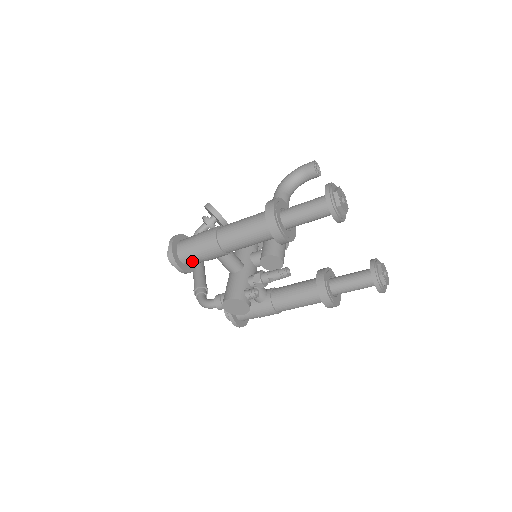
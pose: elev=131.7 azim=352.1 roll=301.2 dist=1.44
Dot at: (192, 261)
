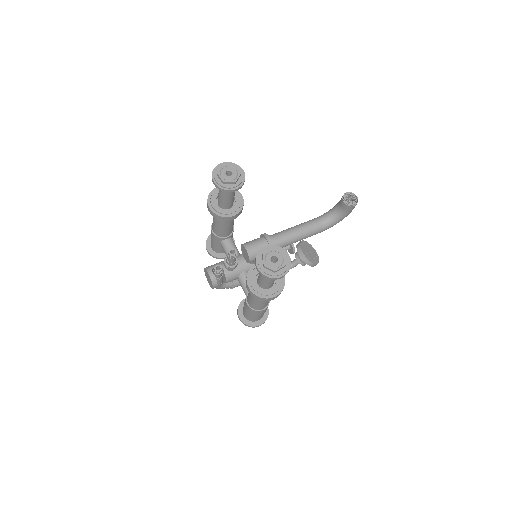
Dot at: (212, 245)
